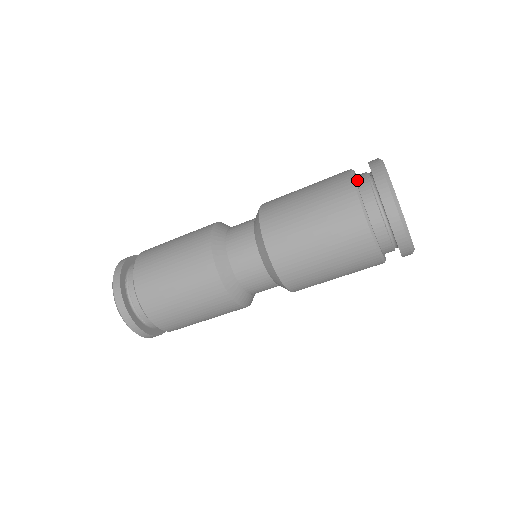
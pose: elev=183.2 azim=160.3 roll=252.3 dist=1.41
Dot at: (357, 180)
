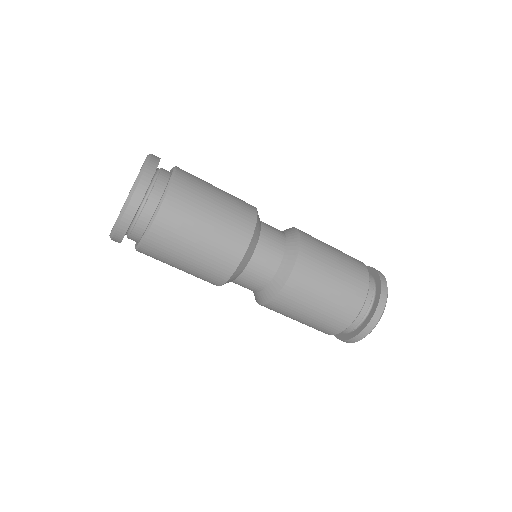
Dot at: occluded
